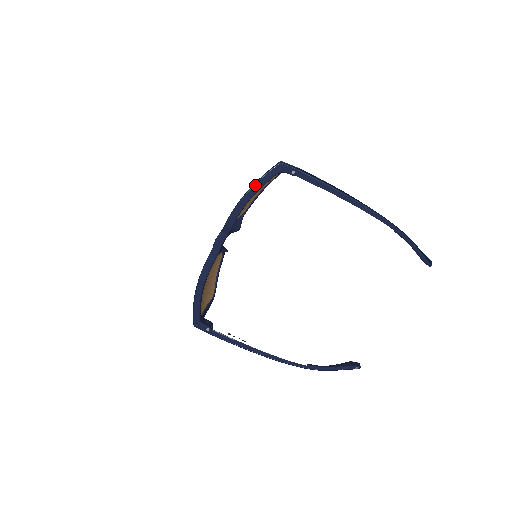
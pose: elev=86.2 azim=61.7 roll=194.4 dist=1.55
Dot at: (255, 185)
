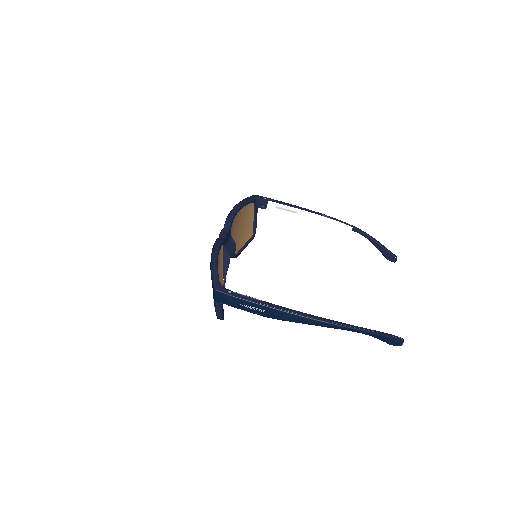
Dot at: (242, 201)
